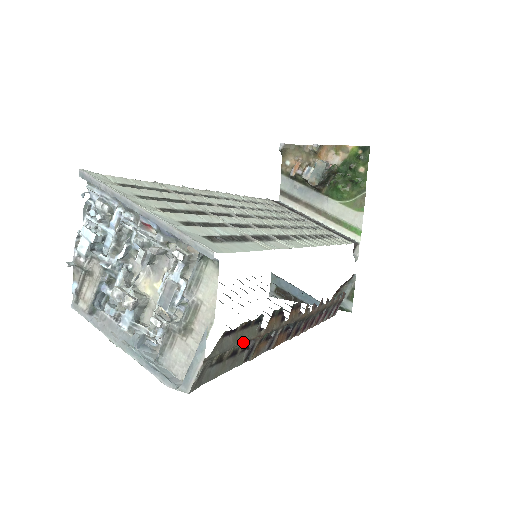
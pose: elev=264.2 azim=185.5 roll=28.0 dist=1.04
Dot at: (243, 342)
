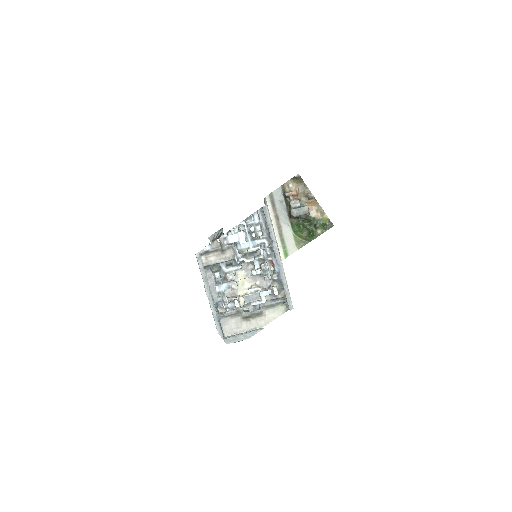
Dot at: occluded
